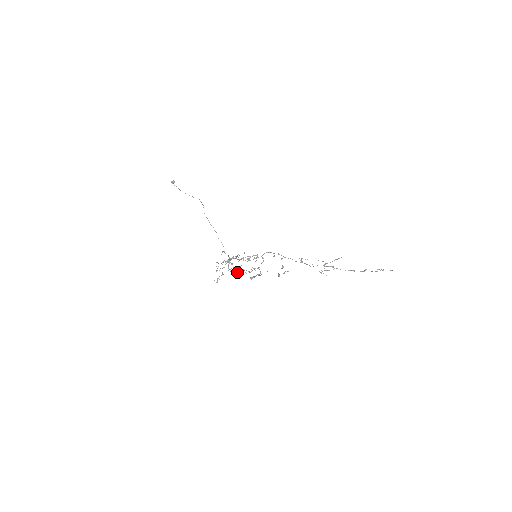
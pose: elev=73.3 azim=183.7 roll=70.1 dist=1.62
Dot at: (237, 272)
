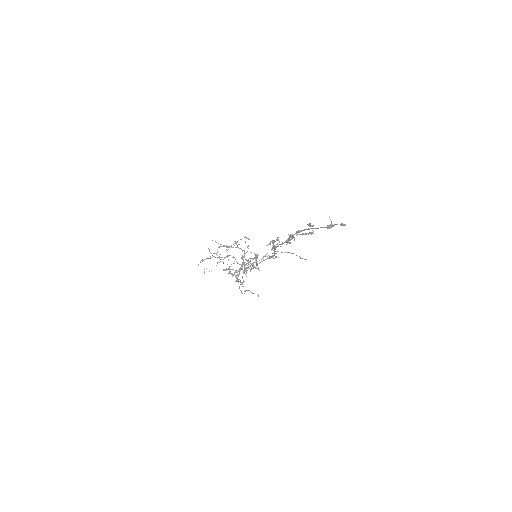
Dot at: occluded
